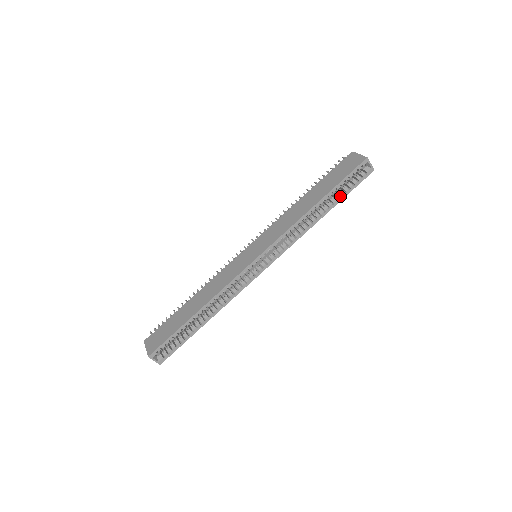
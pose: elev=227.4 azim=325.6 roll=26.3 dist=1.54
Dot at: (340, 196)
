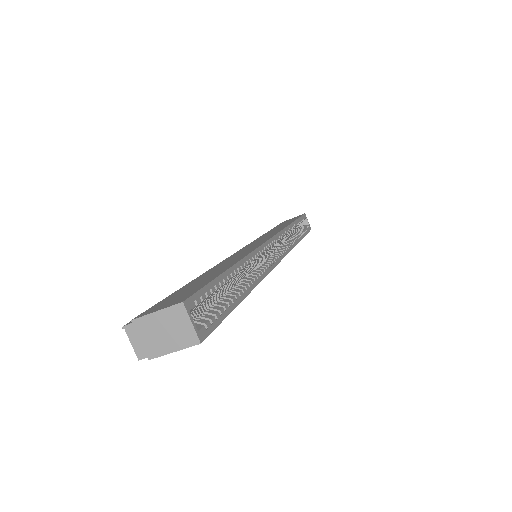
Dot at: occluded
